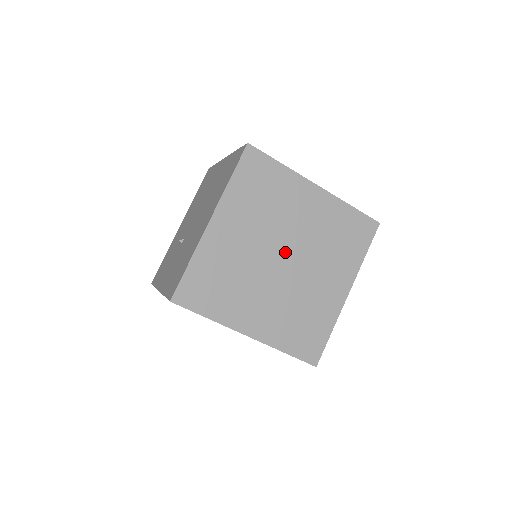
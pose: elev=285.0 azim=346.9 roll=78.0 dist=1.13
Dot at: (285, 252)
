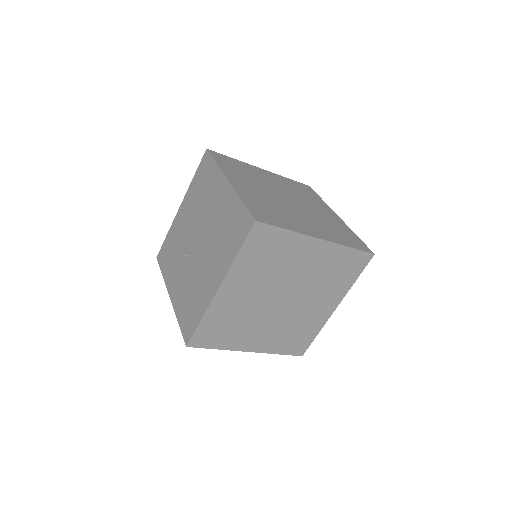
Dot at: (285, 294)
